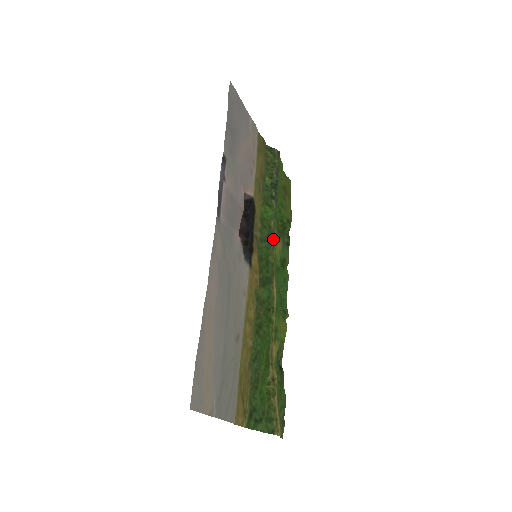
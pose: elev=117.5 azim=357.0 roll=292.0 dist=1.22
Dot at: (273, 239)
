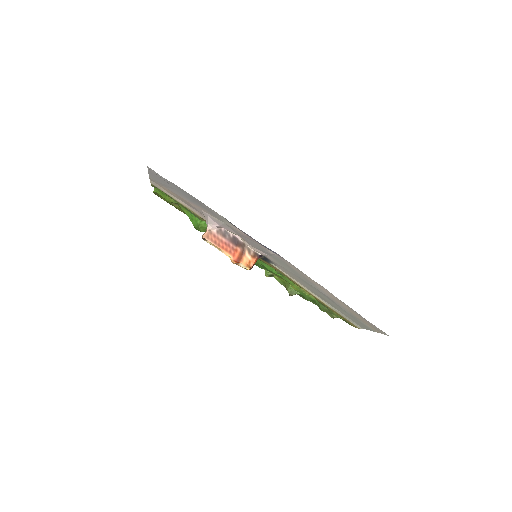
Dot at: occluded
